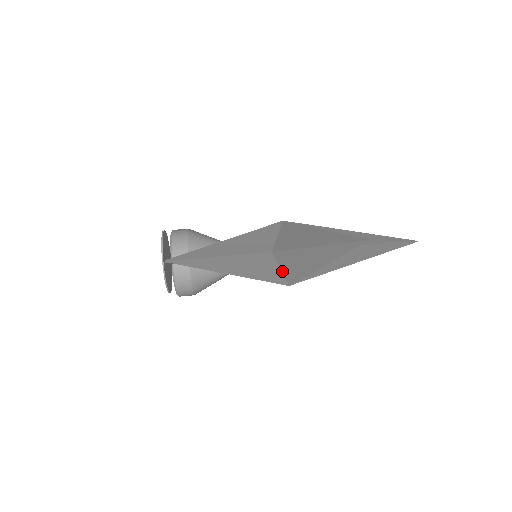
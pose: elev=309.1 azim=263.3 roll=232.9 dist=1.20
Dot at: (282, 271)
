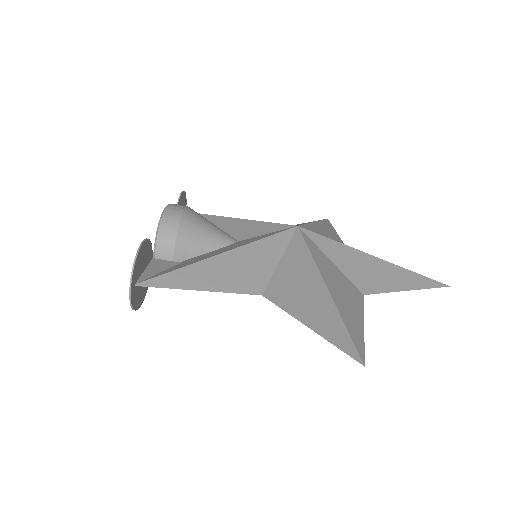
Dot at: occluded
